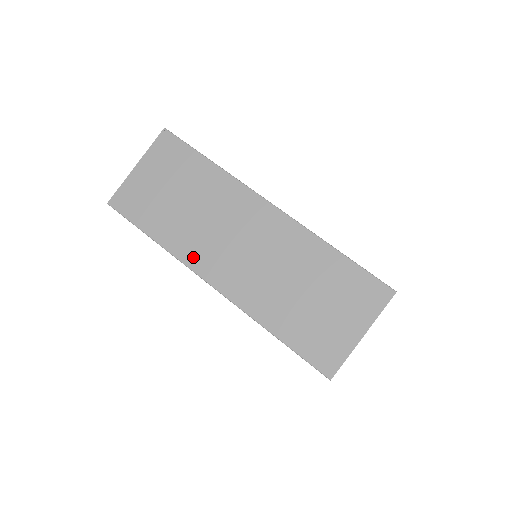
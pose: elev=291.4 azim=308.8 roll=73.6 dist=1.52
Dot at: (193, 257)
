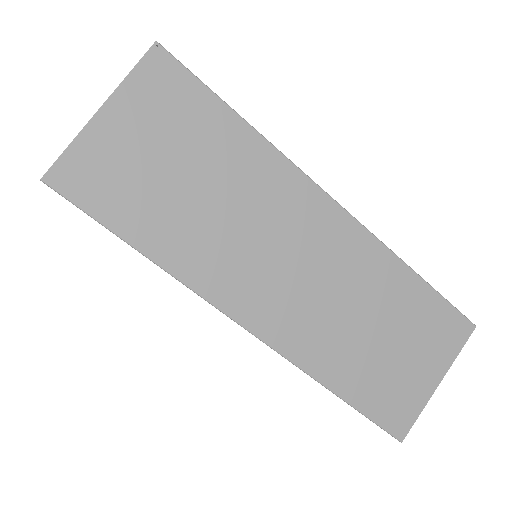
Dot at: (217, 285)
